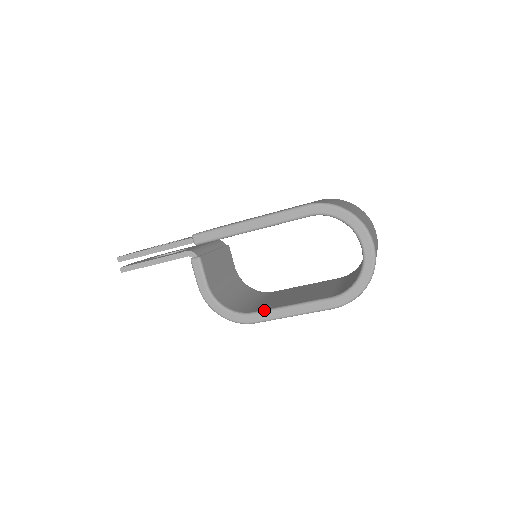
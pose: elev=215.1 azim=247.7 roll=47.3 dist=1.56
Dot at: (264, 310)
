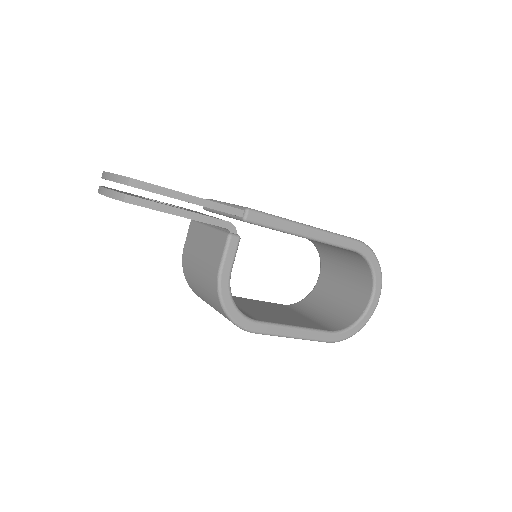
Dot at: (272, 323)
